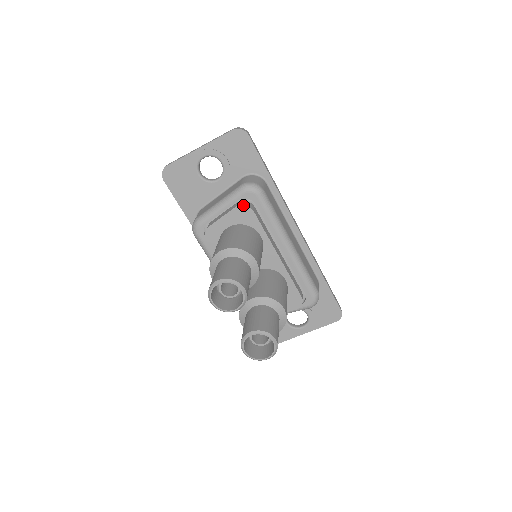
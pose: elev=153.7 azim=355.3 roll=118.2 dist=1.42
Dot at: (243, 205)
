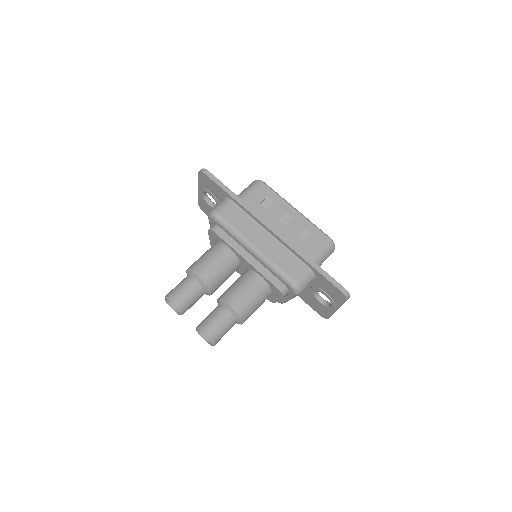
Dot at: (209, 229)
